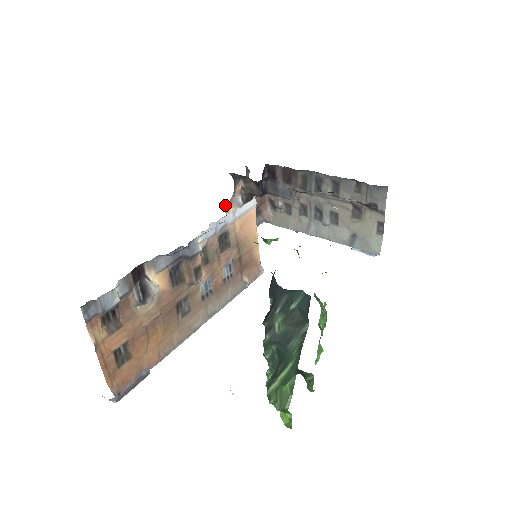
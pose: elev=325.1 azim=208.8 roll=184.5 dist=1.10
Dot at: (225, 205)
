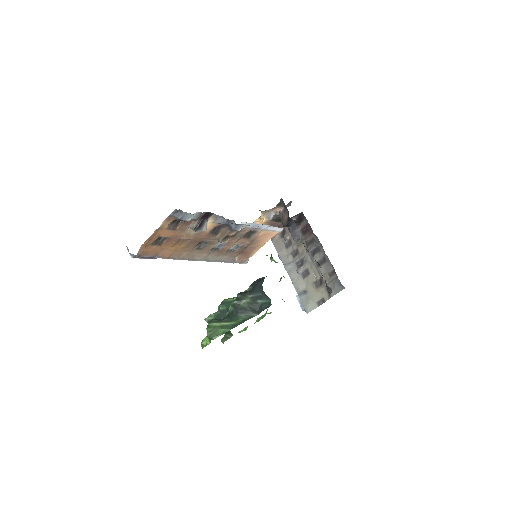
Dot at: (263, 211)
